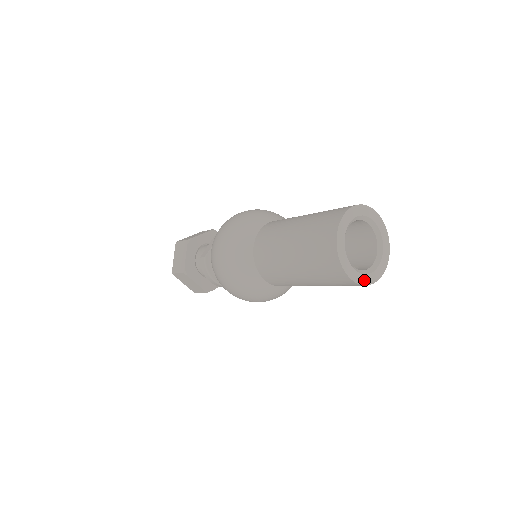
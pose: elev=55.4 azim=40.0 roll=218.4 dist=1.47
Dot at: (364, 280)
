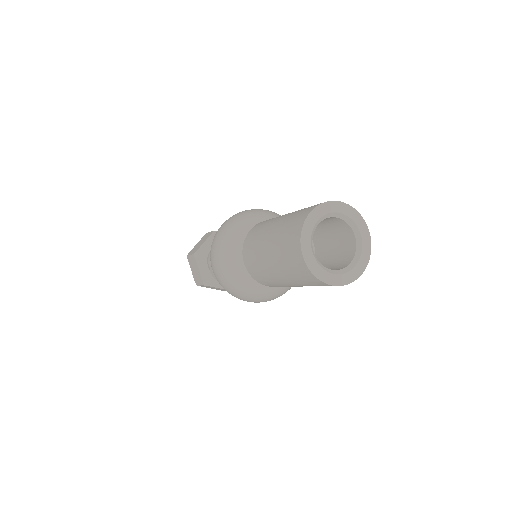
Dot at: (350, 278)
